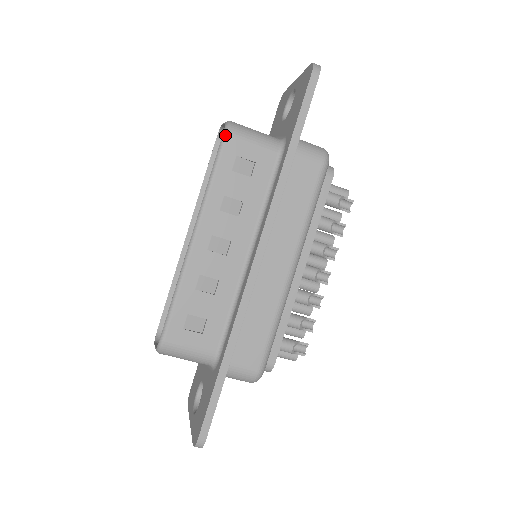
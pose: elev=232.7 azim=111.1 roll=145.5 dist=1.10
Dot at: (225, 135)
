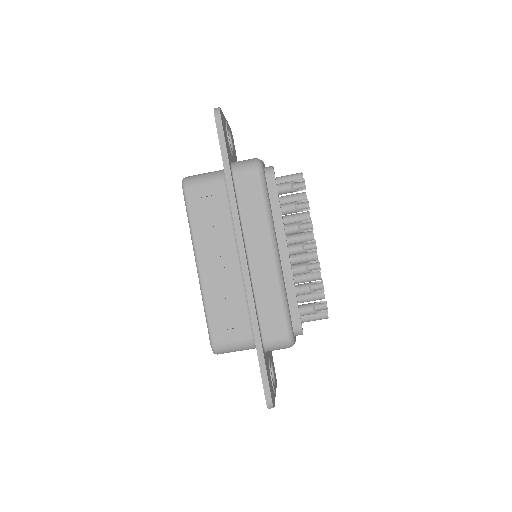
Dot at: (184, 189)
